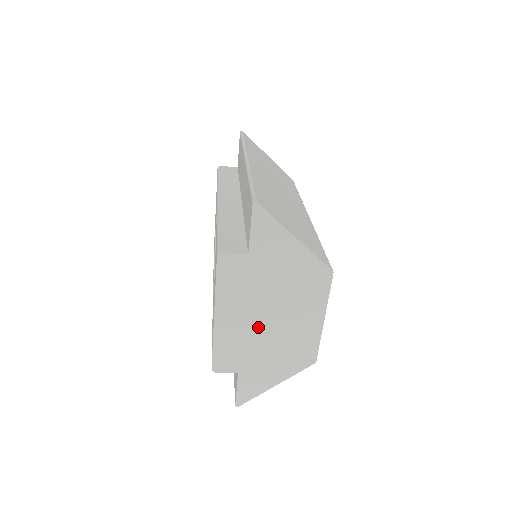
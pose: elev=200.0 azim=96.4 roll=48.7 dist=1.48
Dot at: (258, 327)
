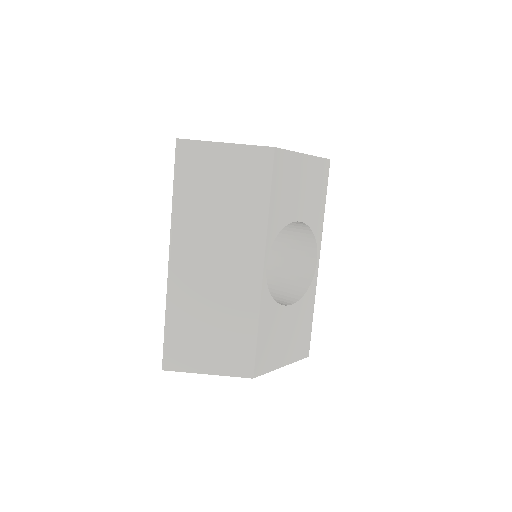
Dot at: occluded
